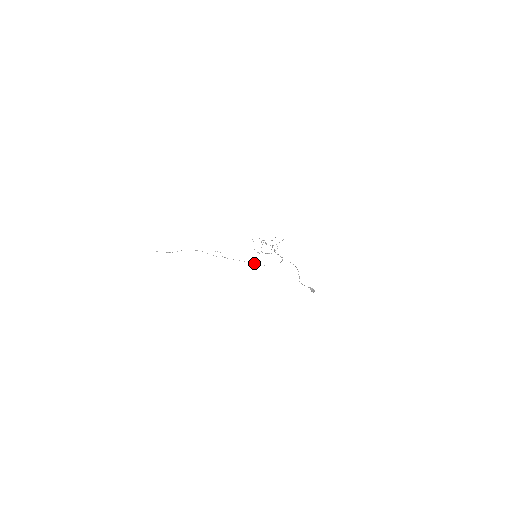
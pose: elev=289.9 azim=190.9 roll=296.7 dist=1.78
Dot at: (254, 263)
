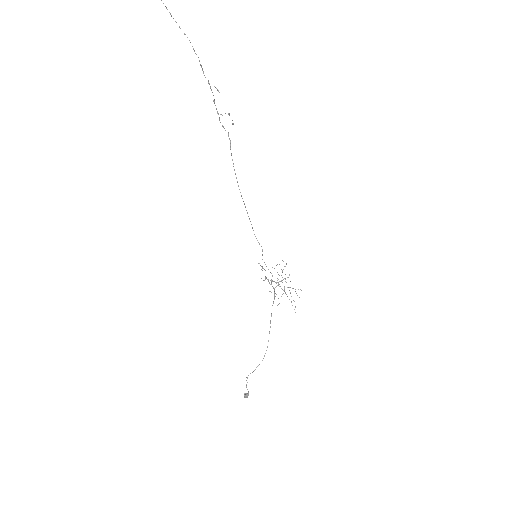
Dot at: occluded
